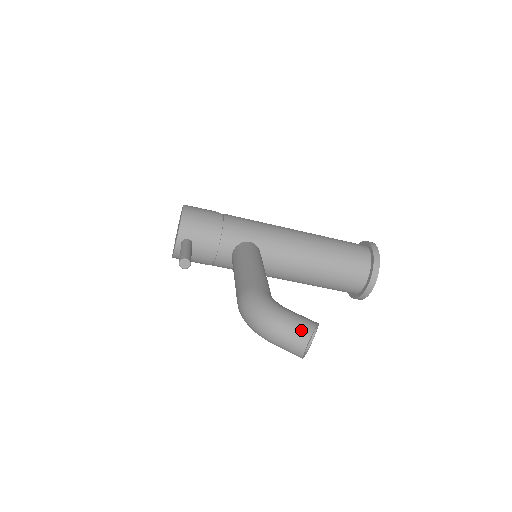
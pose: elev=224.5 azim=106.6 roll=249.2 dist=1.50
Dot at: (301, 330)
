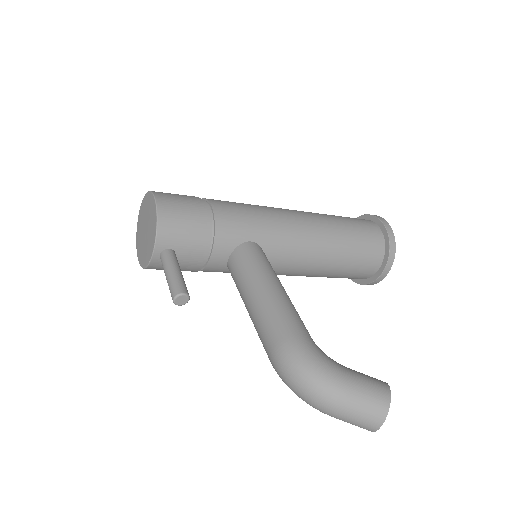
Dot at: (375, 404)
